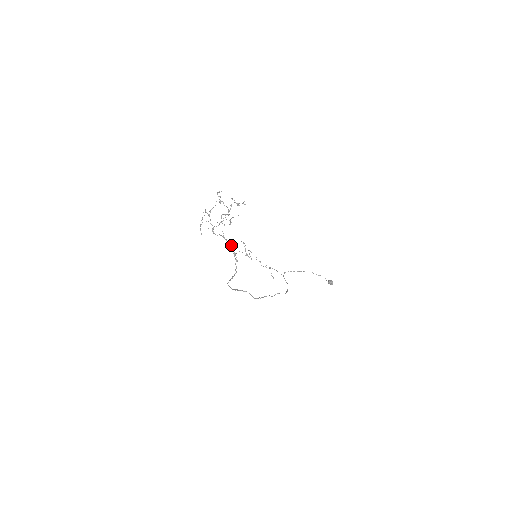
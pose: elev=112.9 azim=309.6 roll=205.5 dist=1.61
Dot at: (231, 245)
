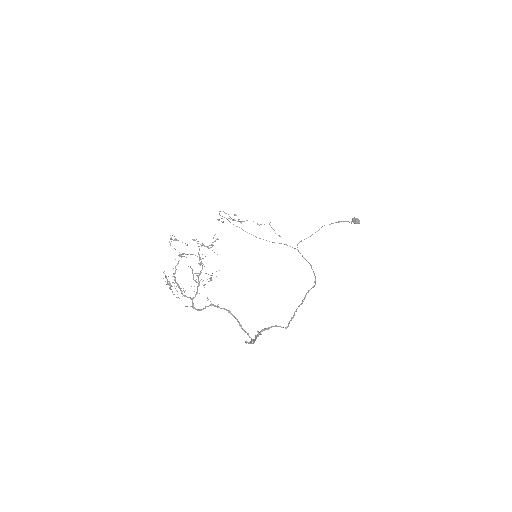
Dot at: (229, 312)
